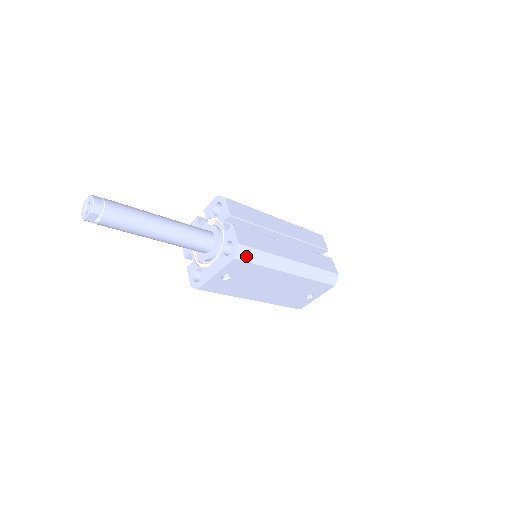
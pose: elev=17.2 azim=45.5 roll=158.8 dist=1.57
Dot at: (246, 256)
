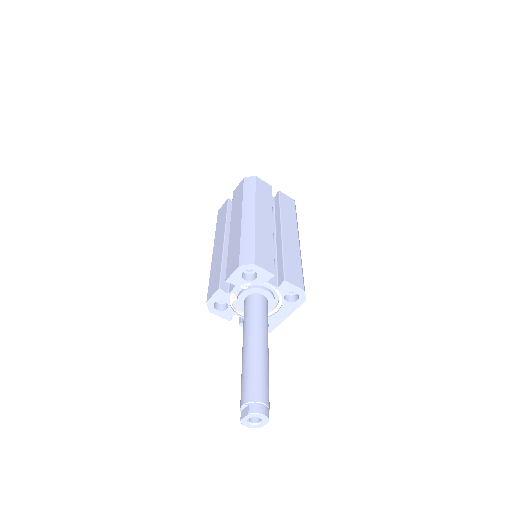
Dot at: occluded
